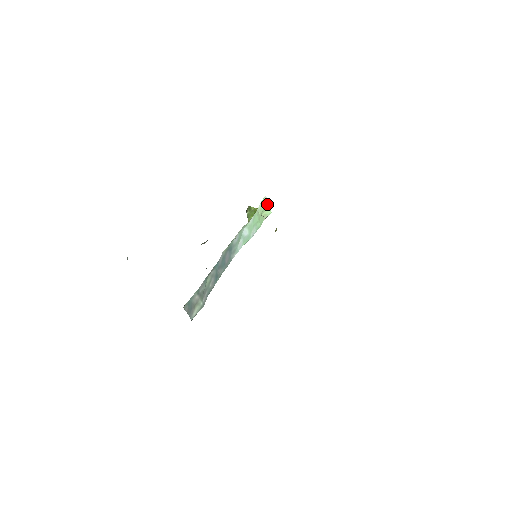
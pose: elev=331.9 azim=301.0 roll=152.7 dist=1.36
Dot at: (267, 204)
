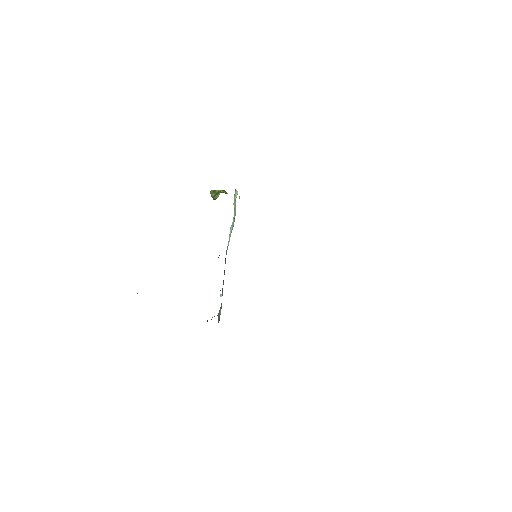
Dot at: occluded
